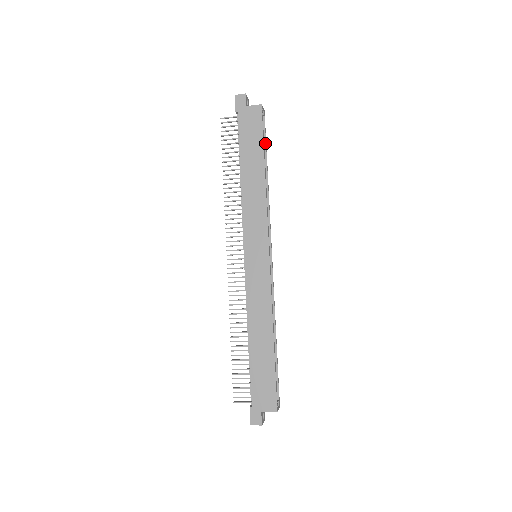
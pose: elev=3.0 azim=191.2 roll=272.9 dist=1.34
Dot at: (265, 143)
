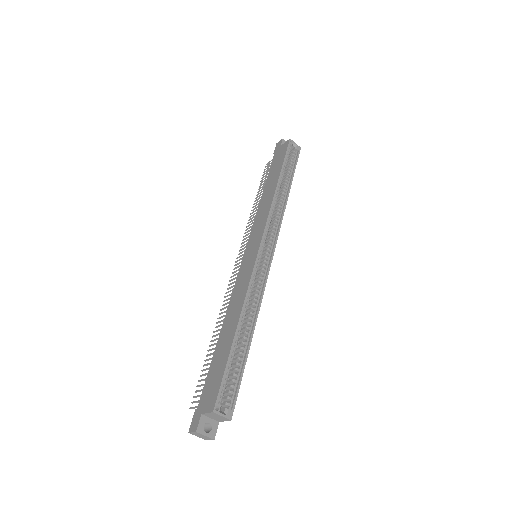
Dot at: (294, 169)
